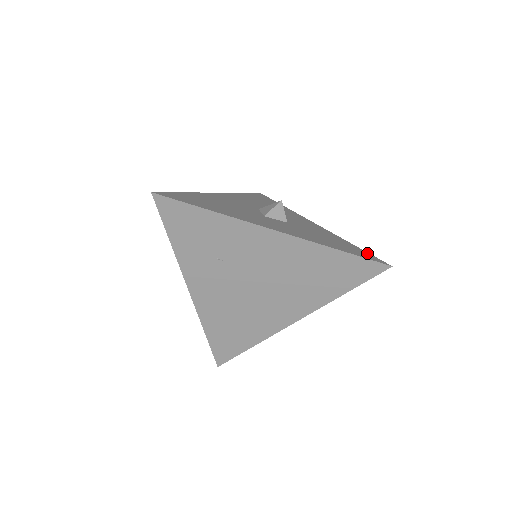
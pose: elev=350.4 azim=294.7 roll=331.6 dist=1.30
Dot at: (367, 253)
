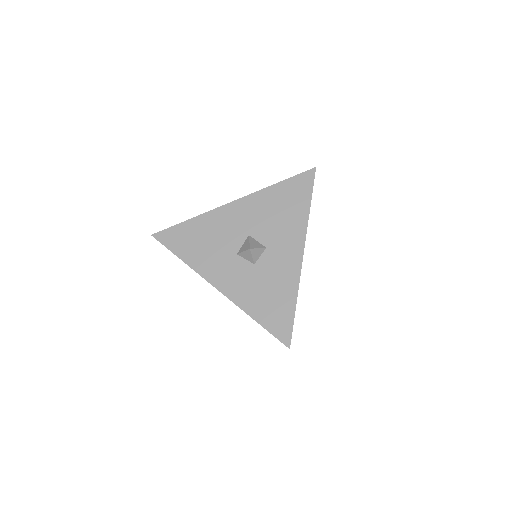
Dot at: (290, 323)
